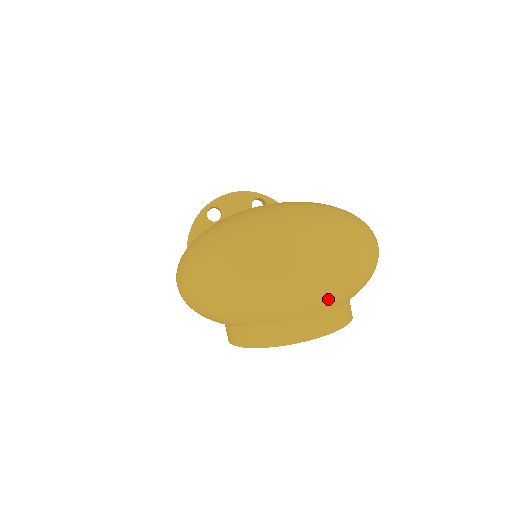
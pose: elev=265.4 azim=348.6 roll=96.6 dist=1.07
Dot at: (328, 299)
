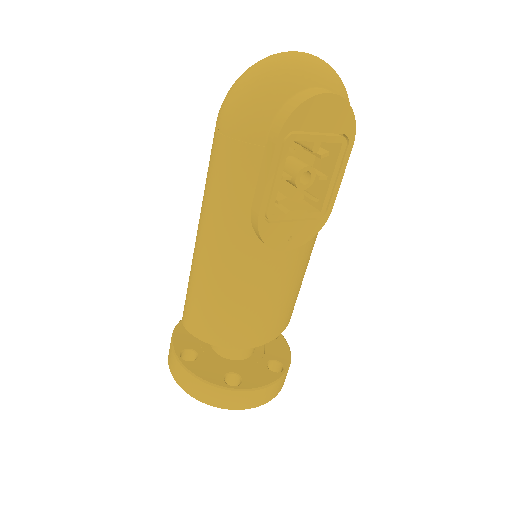
Dot at: (332, 76)
